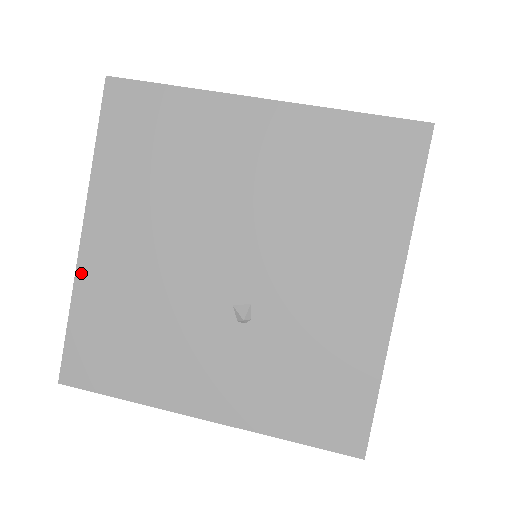
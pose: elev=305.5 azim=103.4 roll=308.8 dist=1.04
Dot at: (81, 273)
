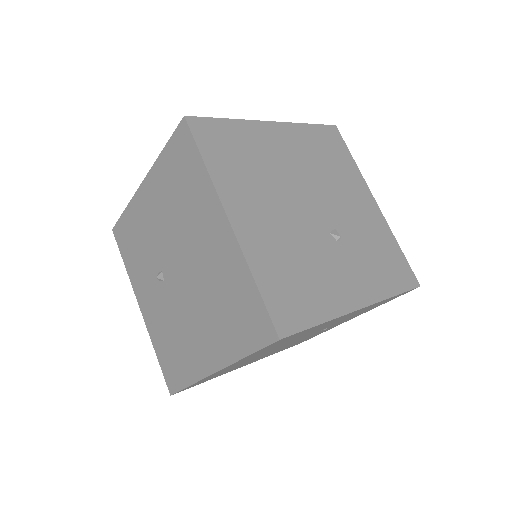
Dot at: (245, 248)
